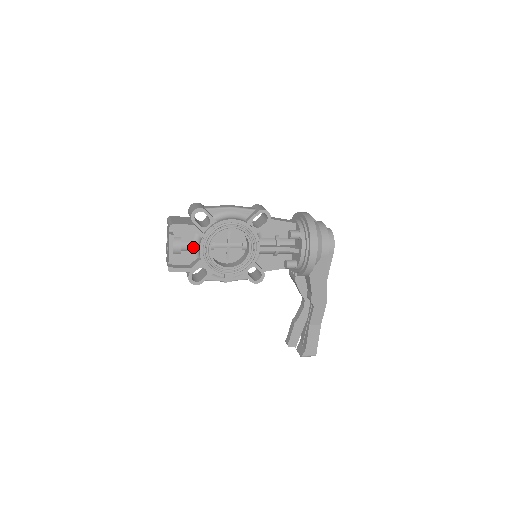
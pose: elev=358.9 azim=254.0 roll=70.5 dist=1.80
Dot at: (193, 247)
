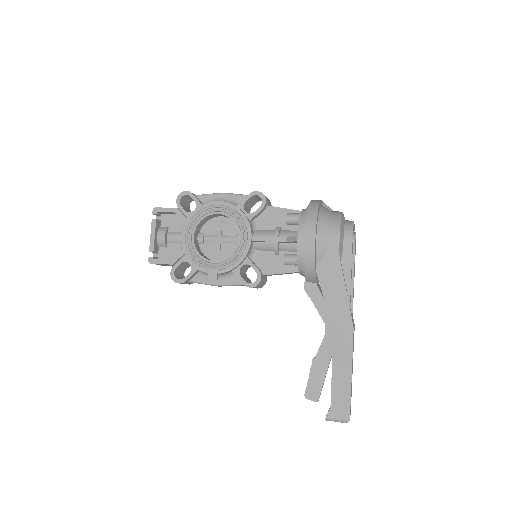
Dot at: (180, 238)
